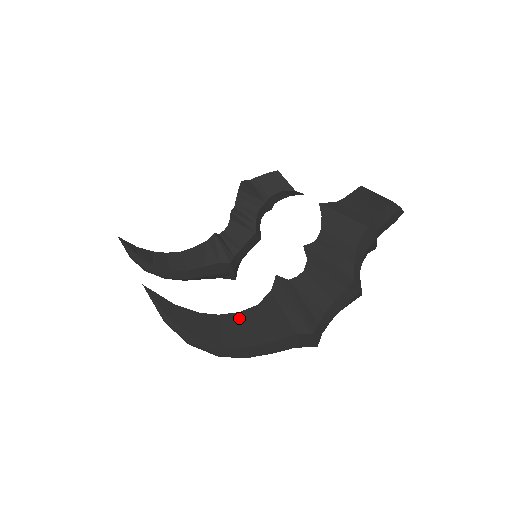
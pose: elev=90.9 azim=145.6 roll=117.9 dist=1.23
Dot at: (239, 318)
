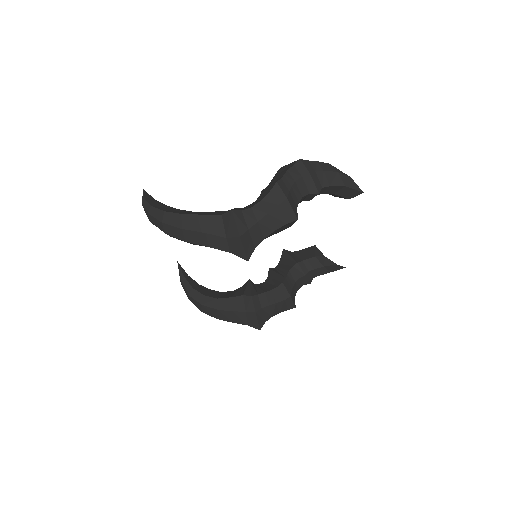
Dot at: (190, 212)
